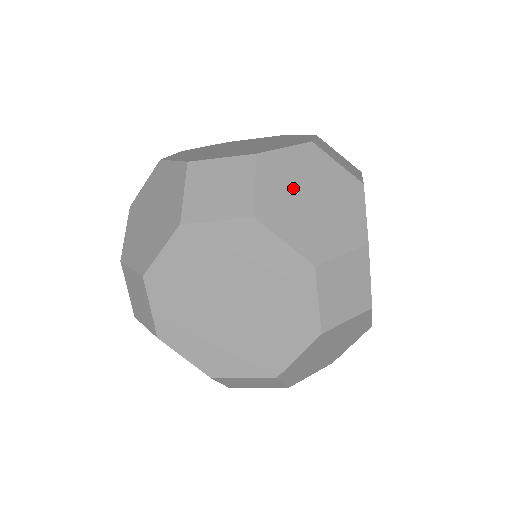
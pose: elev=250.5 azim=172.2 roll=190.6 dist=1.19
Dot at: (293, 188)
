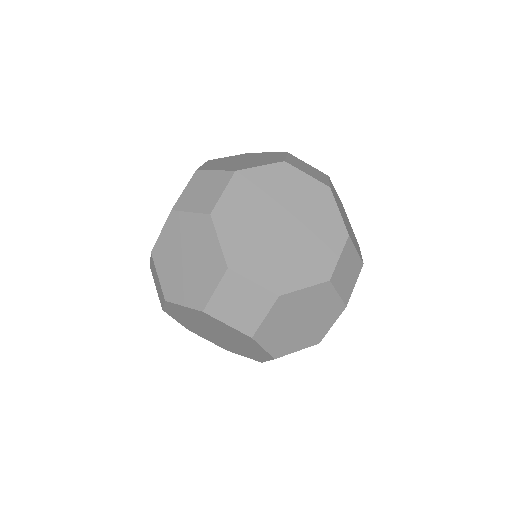
Dot at: (174, 261)
